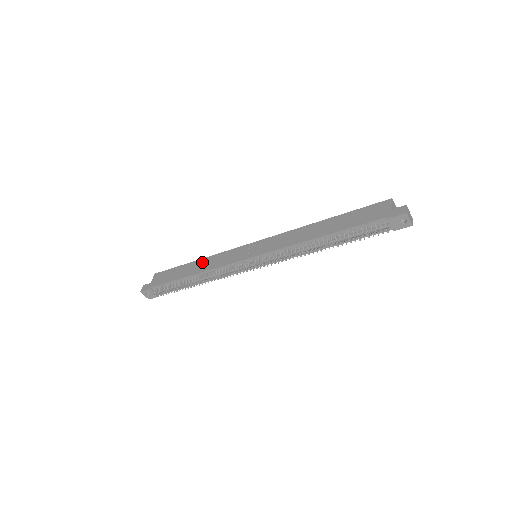
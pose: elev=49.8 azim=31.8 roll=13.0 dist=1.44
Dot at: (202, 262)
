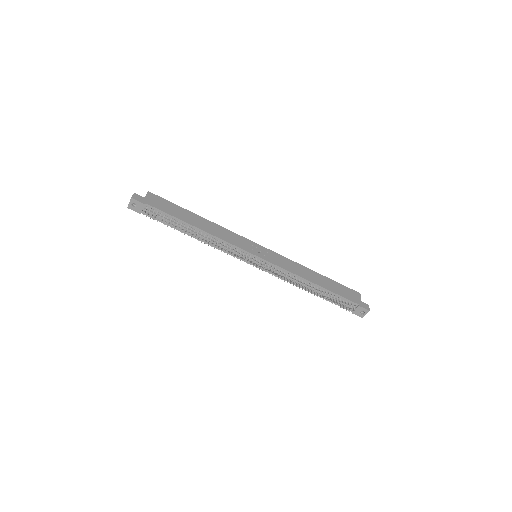
Dot at: (208, 223)
